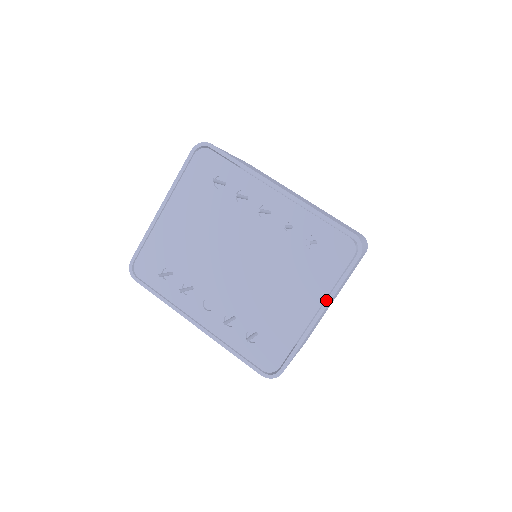
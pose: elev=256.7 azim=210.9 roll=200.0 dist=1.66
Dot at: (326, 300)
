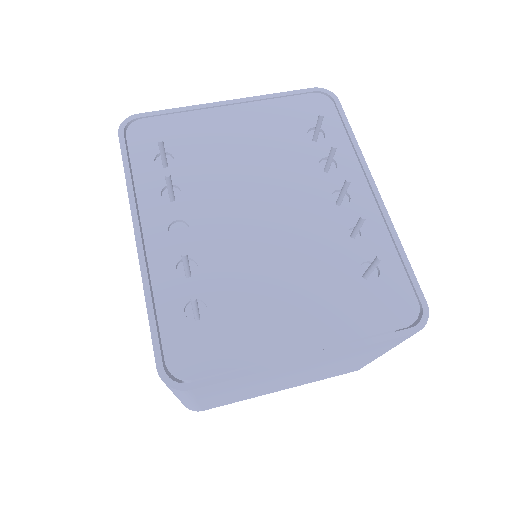
Dot at: (332, 347)
